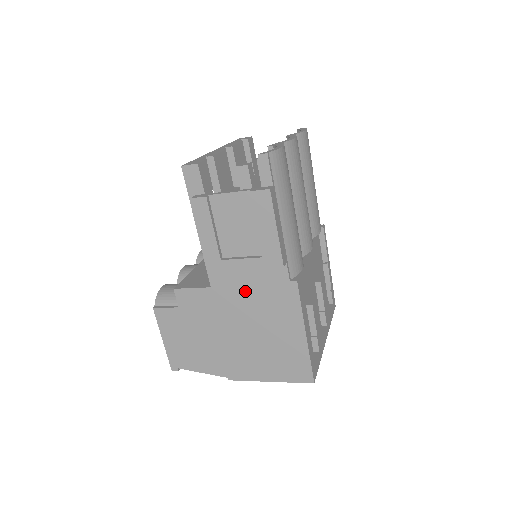
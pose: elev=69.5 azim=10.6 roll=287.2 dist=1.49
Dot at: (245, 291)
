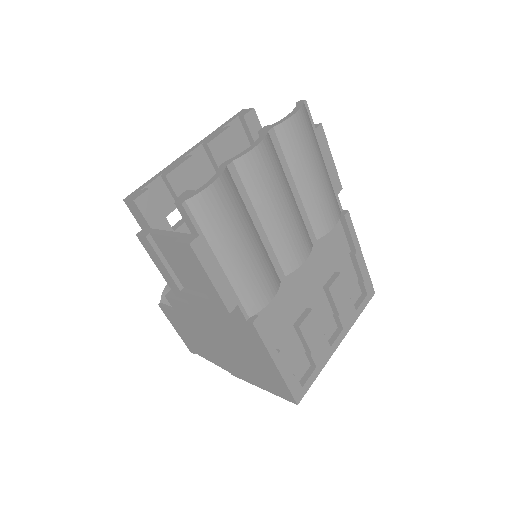
Dot at: (215, 316)
